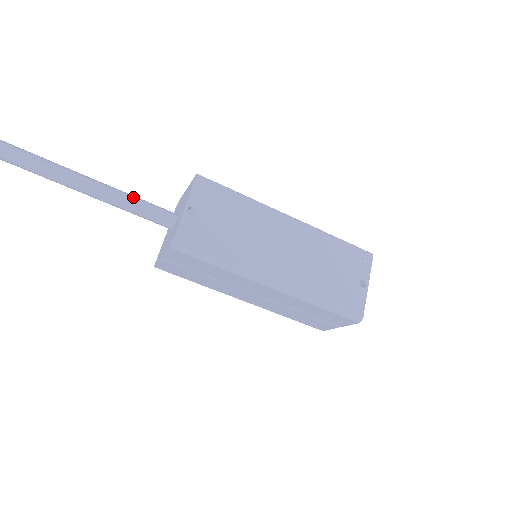
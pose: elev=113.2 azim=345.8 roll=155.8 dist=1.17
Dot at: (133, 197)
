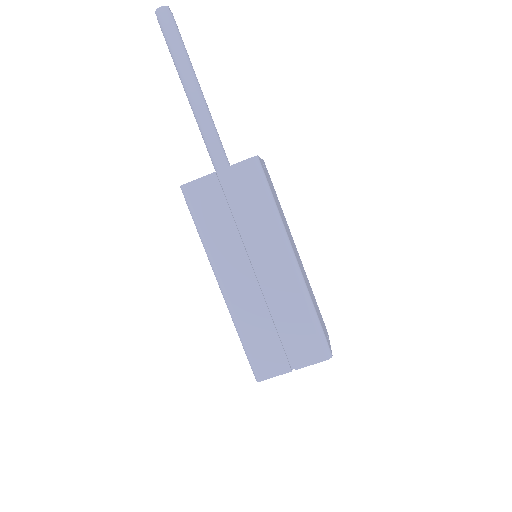
Dot at: (215, 128)
